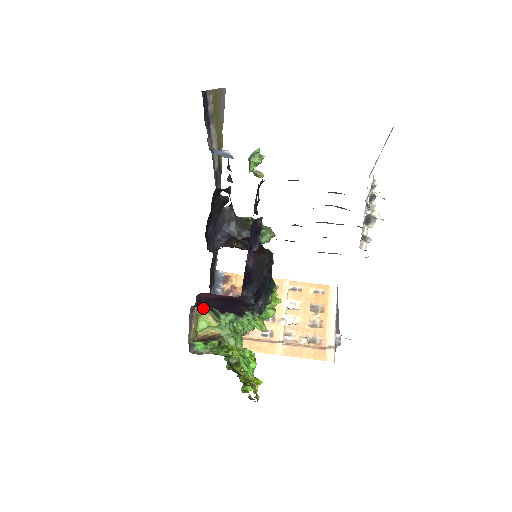
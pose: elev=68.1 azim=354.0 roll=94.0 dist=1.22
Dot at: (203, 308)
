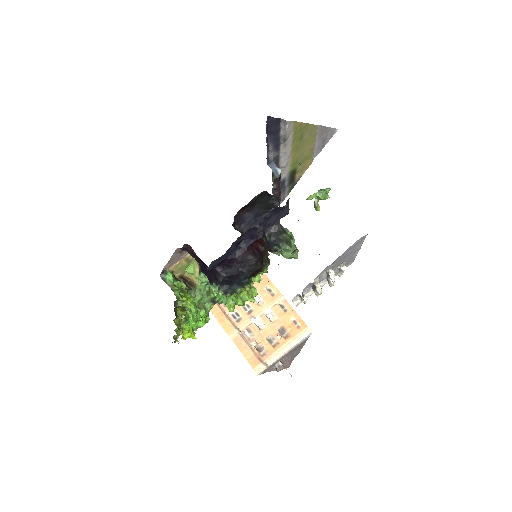
Dot at: occluded
